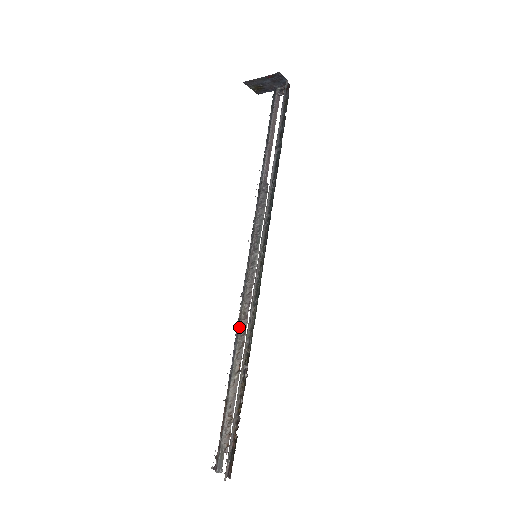
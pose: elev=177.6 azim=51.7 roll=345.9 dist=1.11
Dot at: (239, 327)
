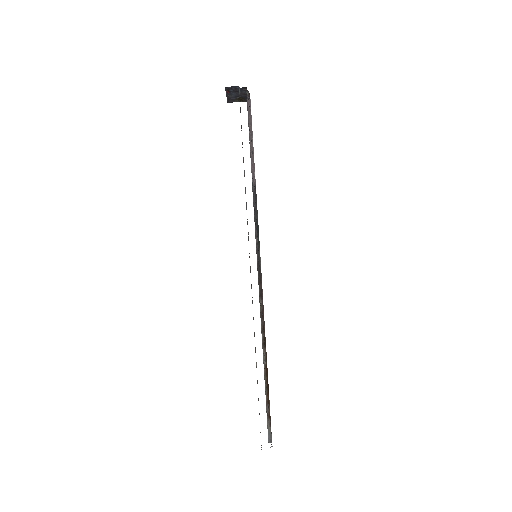
Dot at: occluded
